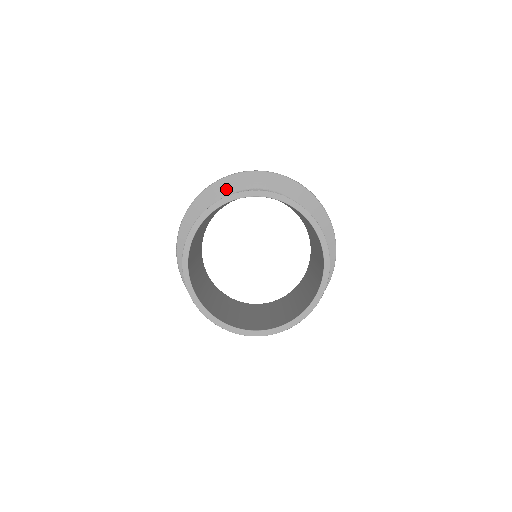
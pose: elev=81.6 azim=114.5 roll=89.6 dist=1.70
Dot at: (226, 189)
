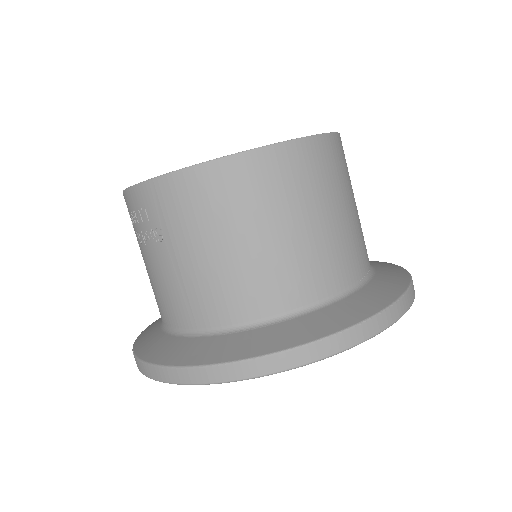
Dot at: occluded
